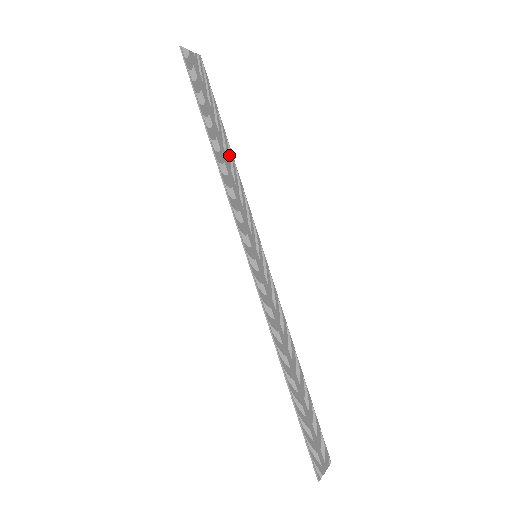
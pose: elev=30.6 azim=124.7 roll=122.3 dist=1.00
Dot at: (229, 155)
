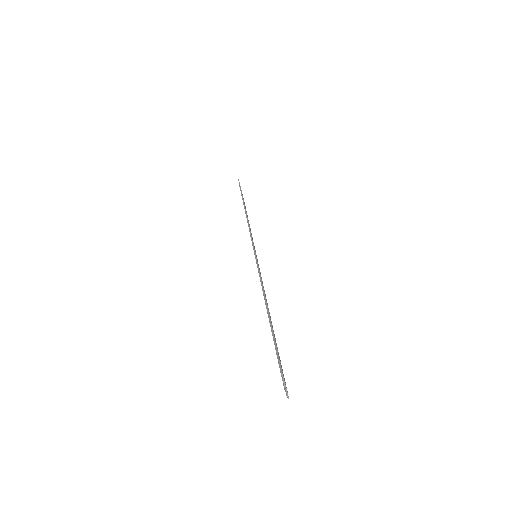
Dot at: (249, 224)
